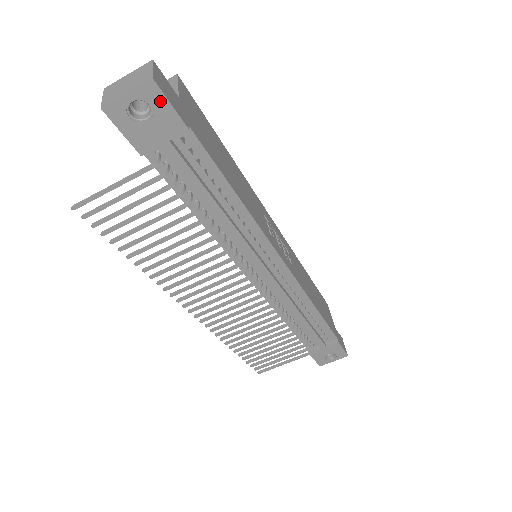
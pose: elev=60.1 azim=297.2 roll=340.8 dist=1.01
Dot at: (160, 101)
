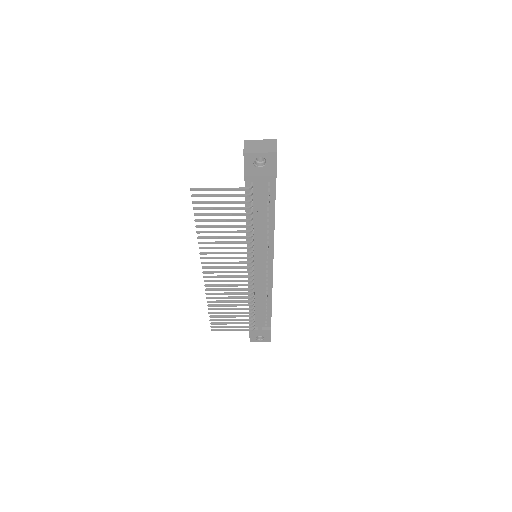
Dot at: (273, 163)
